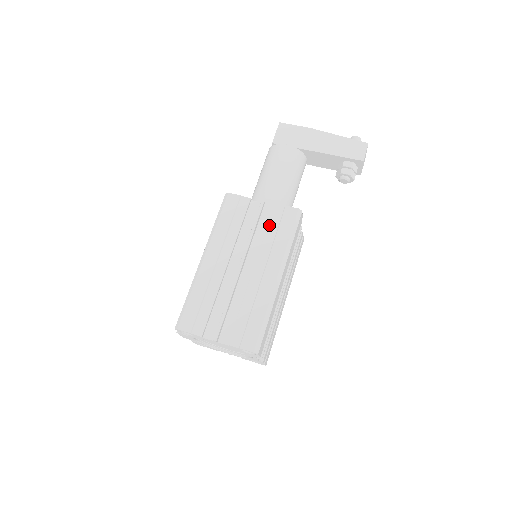
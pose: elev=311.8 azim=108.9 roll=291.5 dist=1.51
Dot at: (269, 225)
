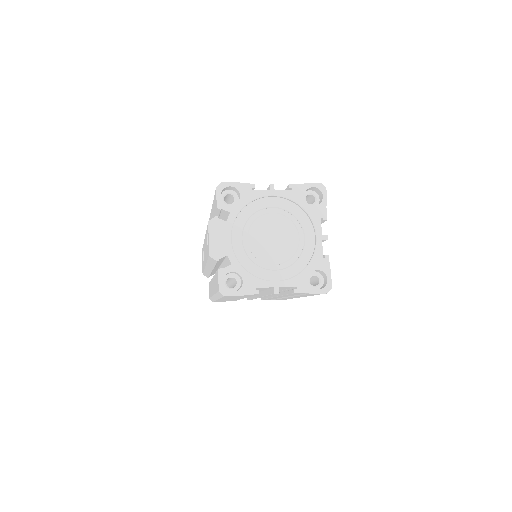
Dot at: occluded
